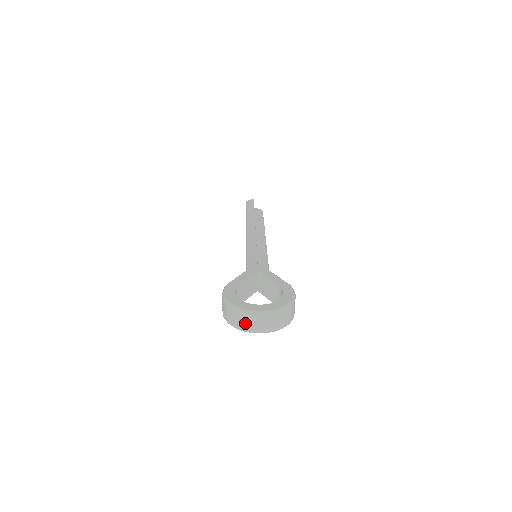
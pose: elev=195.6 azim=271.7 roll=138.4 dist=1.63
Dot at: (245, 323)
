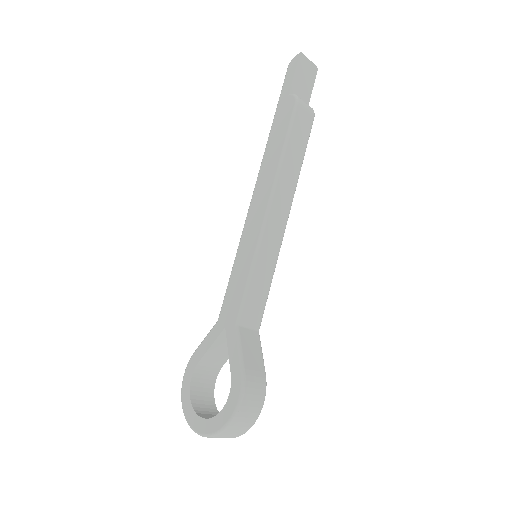
Dot at: occluded
